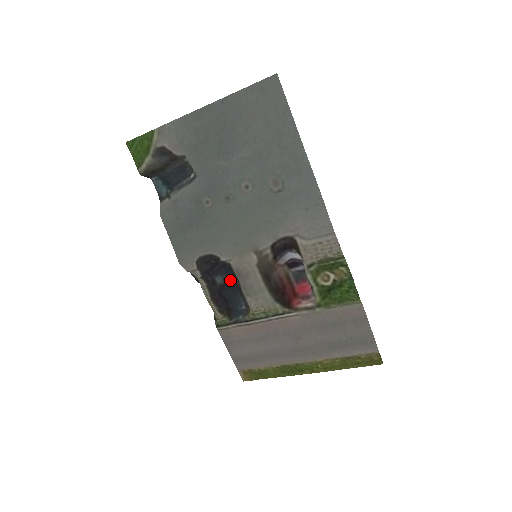
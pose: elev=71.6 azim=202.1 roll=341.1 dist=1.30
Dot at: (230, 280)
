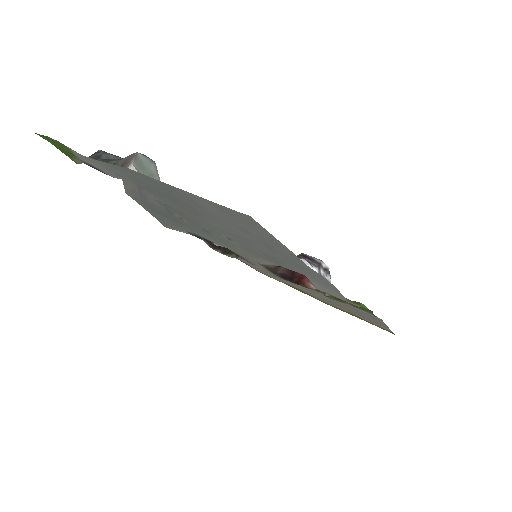
Dot at: occluded
